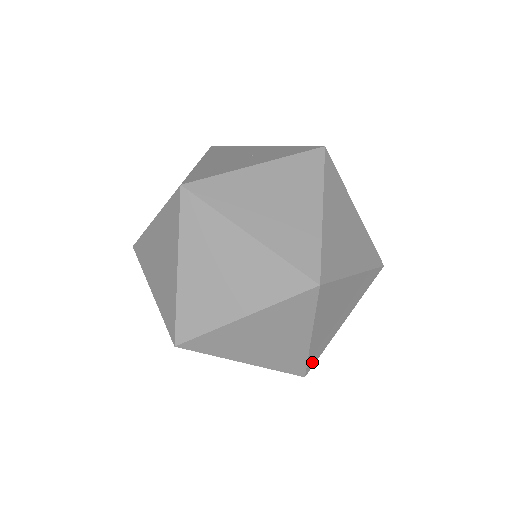
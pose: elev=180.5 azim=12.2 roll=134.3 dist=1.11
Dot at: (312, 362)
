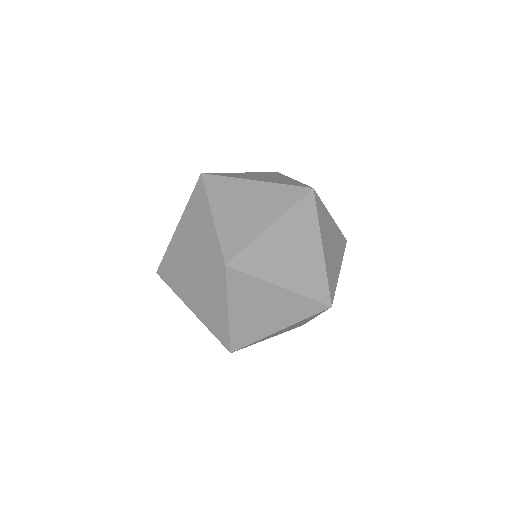
Dot at: (238, 344)
